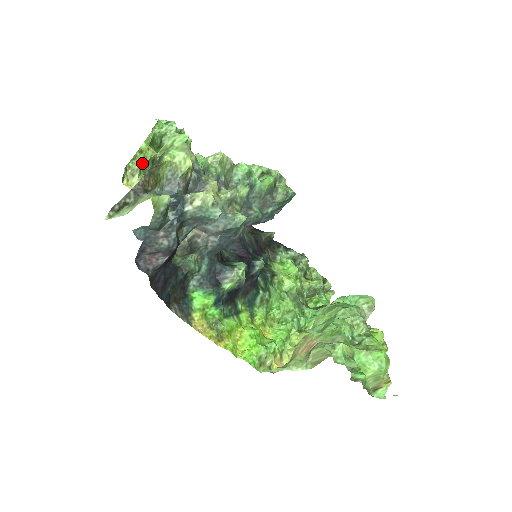
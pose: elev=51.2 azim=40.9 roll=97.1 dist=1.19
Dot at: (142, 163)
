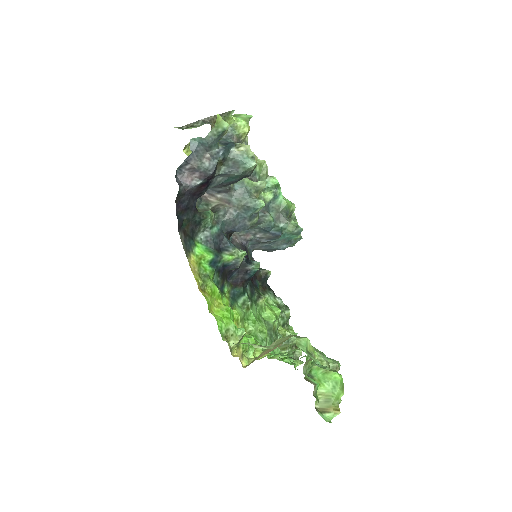
Dot at: occluded
